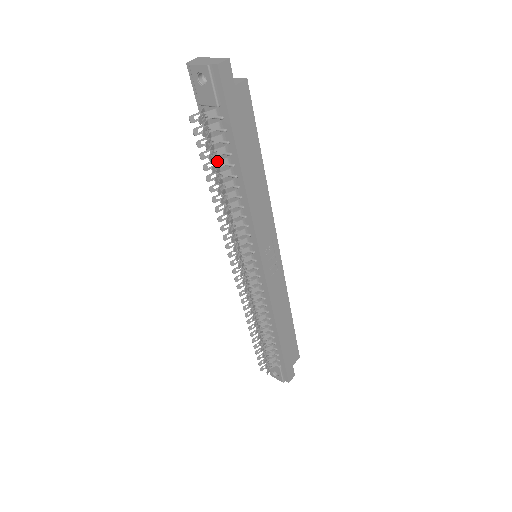
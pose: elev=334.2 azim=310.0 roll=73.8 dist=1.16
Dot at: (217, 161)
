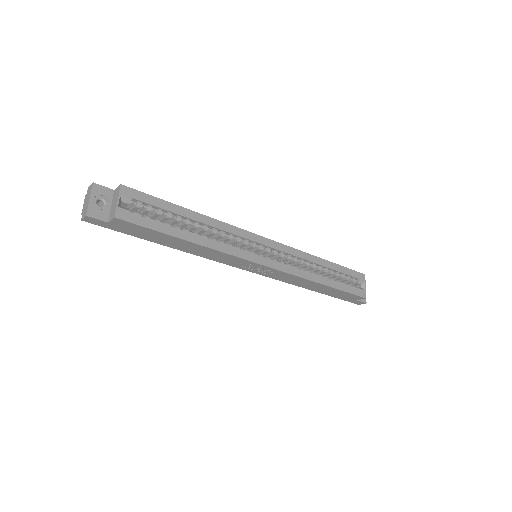
Dot at: occluded
